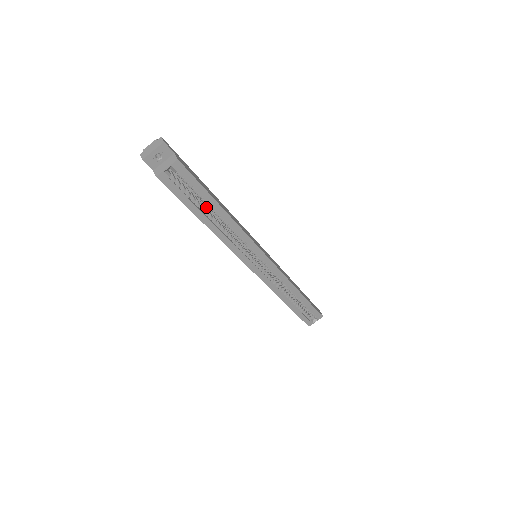
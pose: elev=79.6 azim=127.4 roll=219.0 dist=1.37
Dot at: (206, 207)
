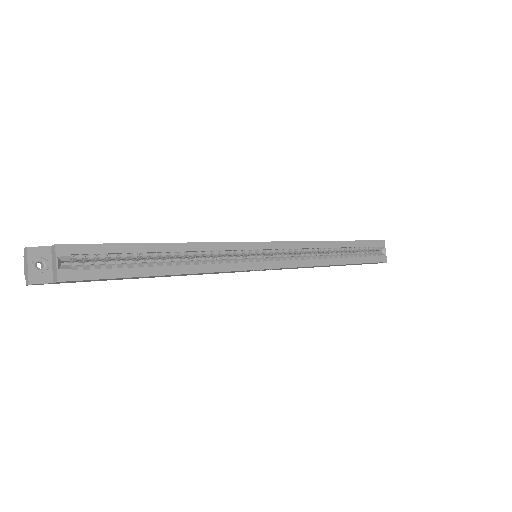
Dot at: occluded
